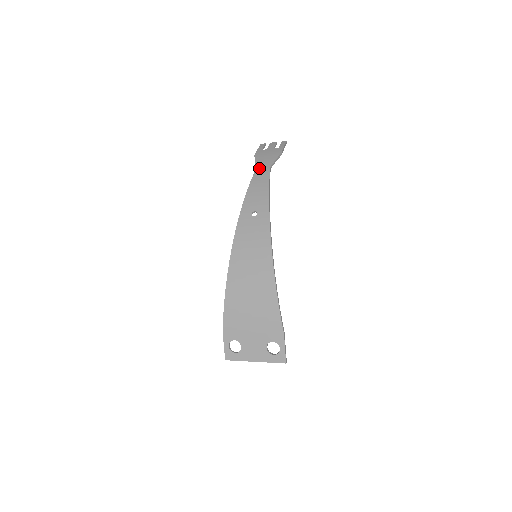
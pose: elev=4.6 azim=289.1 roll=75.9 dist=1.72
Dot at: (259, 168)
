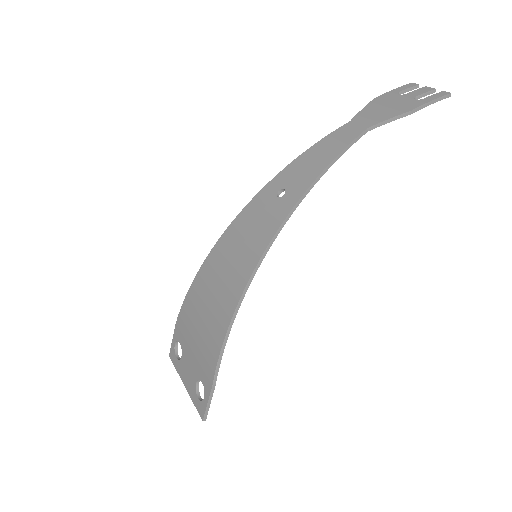
Dot at: (353, 122)
